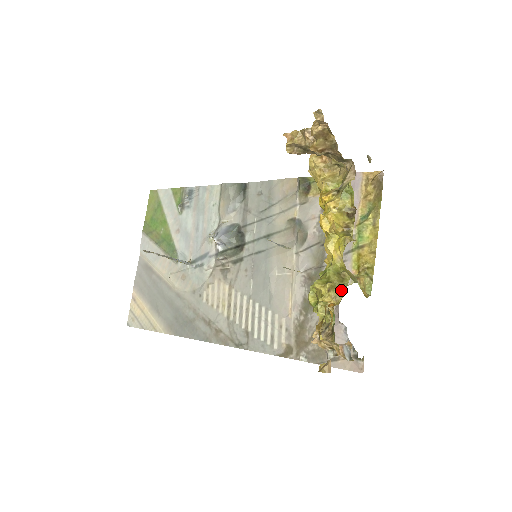
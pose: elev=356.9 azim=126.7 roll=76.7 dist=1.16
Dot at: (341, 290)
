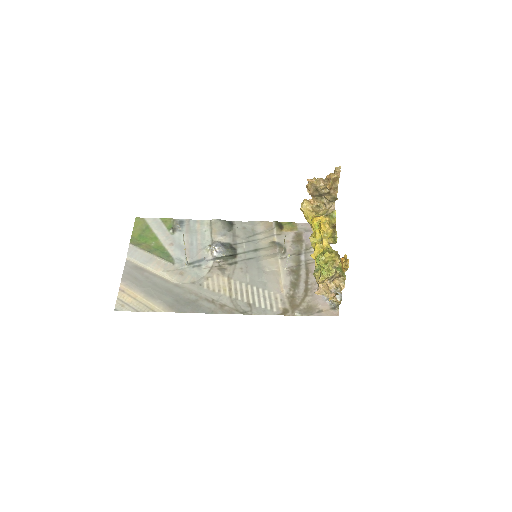
Dot at: occluded
